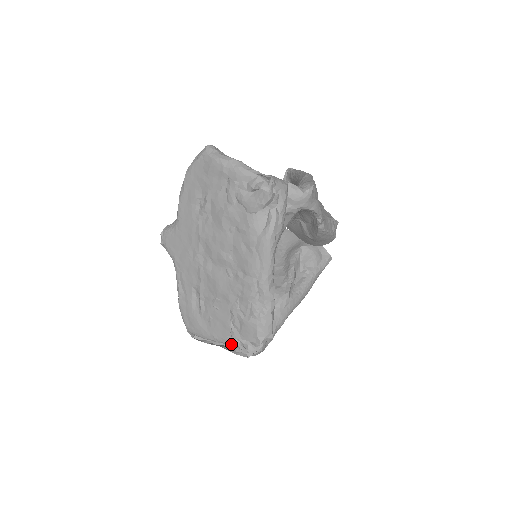
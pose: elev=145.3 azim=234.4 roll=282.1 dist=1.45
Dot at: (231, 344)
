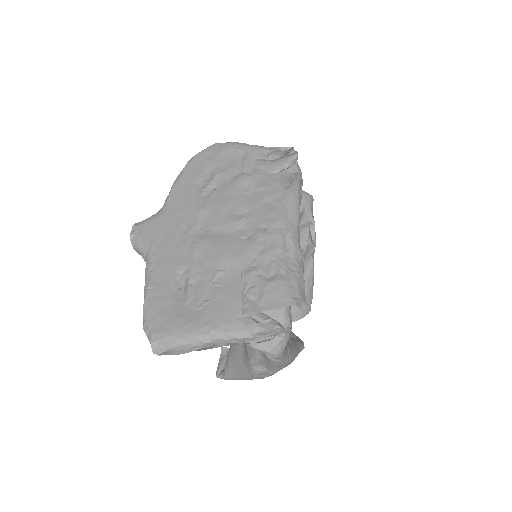
Dot at: (240, 330)
